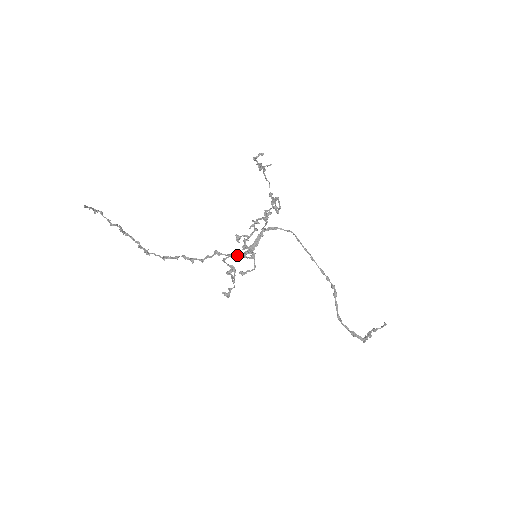
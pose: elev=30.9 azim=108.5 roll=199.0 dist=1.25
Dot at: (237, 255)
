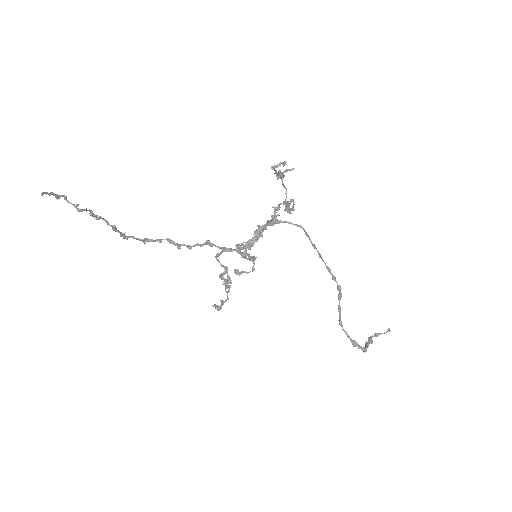
Dot at: (233, 250)
